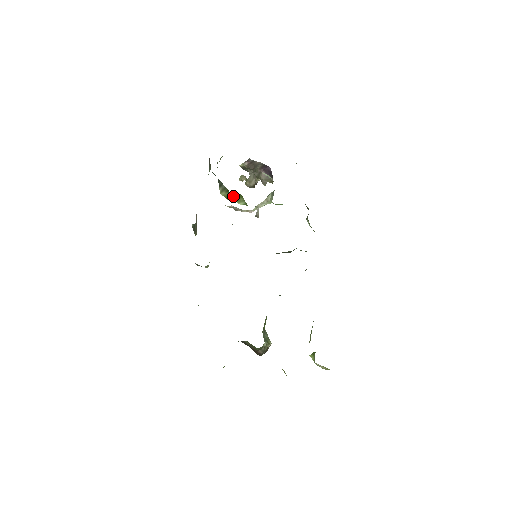
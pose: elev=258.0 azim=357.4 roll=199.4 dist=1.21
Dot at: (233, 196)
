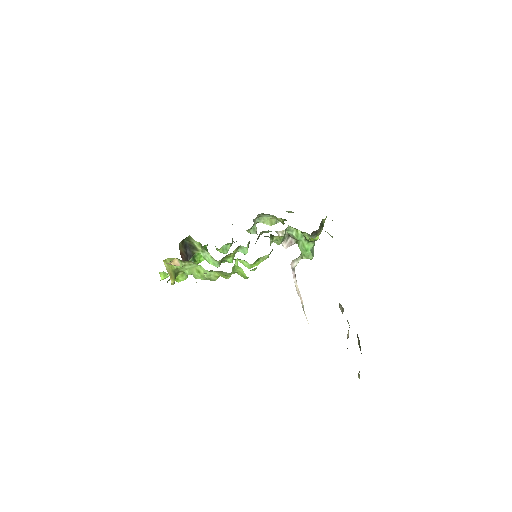
Dot at: occluded
